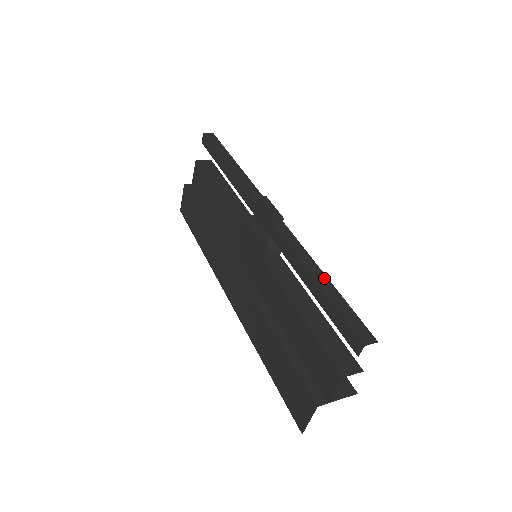
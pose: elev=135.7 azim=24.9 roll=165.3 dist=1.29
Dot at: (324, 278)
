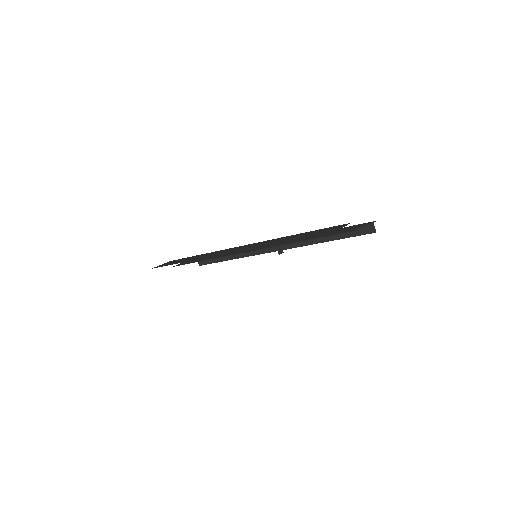
Dot at: occluded
